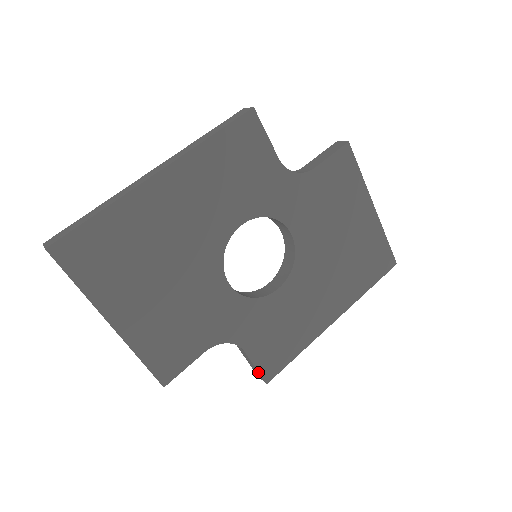
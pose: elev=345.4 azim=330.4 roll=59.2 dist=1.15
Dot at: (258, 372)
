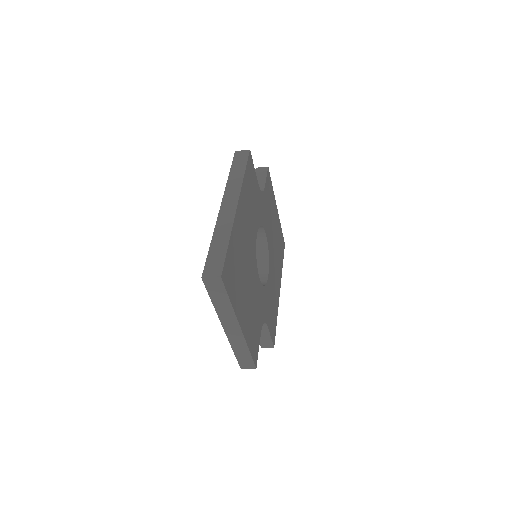
Dot at: (271, 340)
